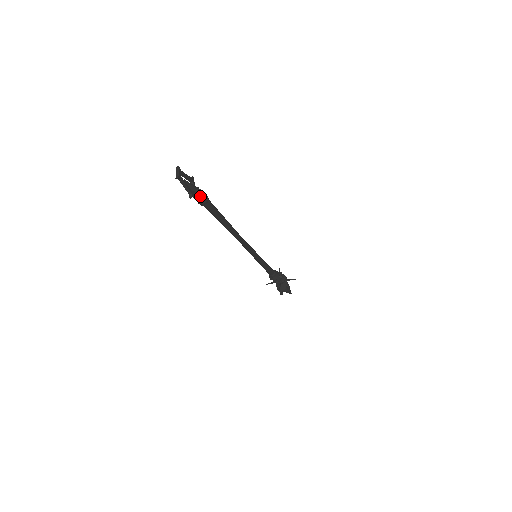
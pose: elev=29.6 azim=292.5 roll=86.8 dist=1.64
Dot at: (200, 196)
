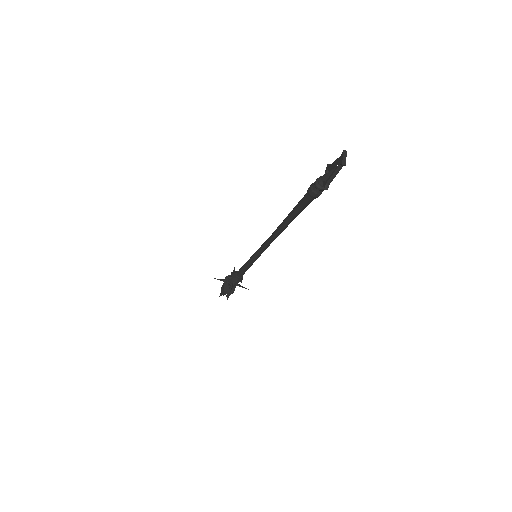
Dot at: (324, 189)
